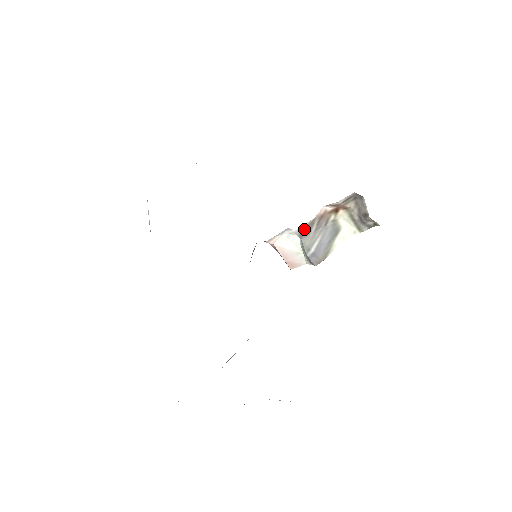
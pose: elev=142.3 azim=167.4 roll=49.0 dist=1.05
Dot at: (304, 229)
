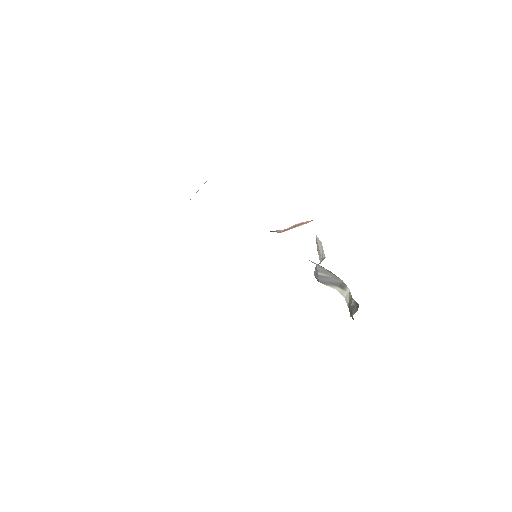
Dot at: (320, 266)
